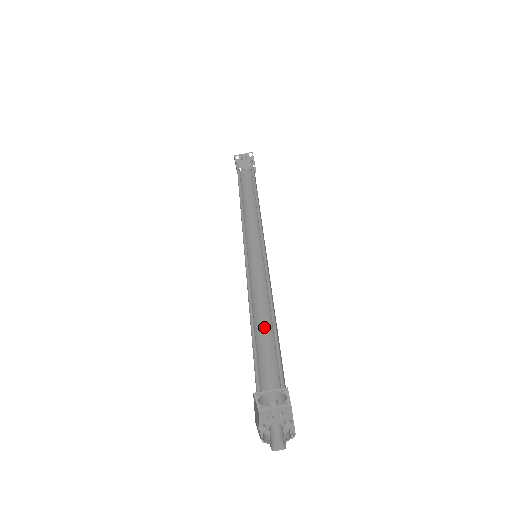
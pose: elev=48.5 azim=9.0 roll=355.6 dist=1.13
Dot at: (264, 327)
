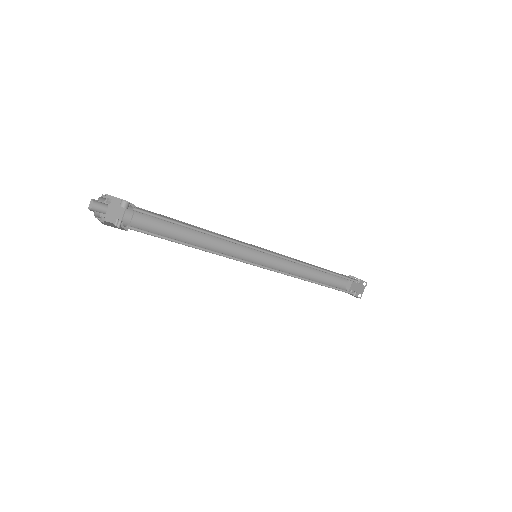
Dot at: occluded
